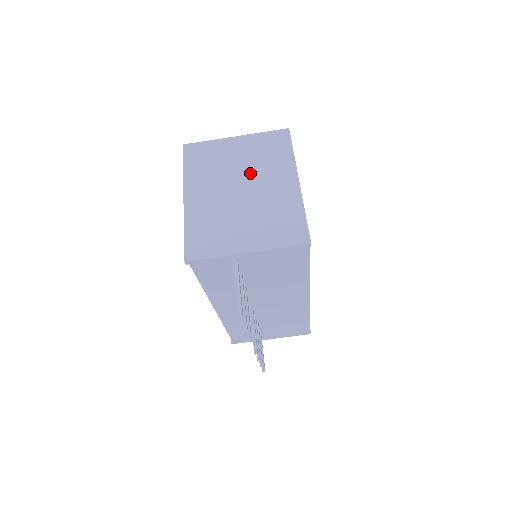
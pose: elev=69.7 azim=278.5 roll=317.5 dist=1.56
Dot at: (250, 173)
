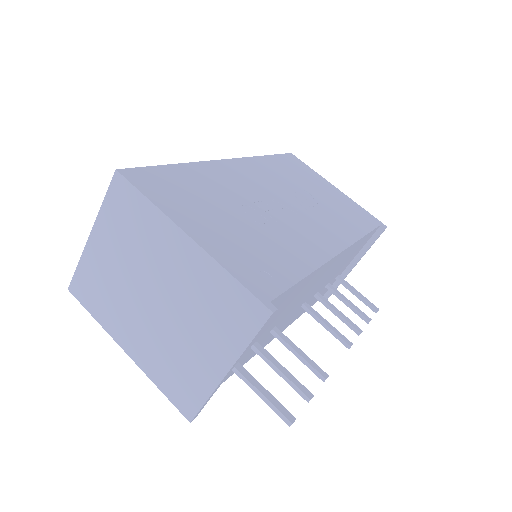
Dot at: (141, 270)
